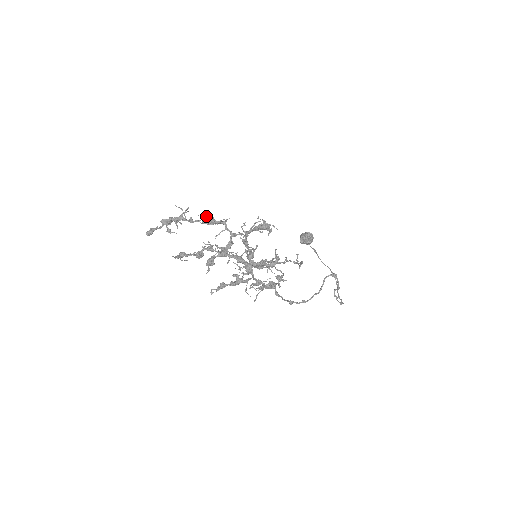
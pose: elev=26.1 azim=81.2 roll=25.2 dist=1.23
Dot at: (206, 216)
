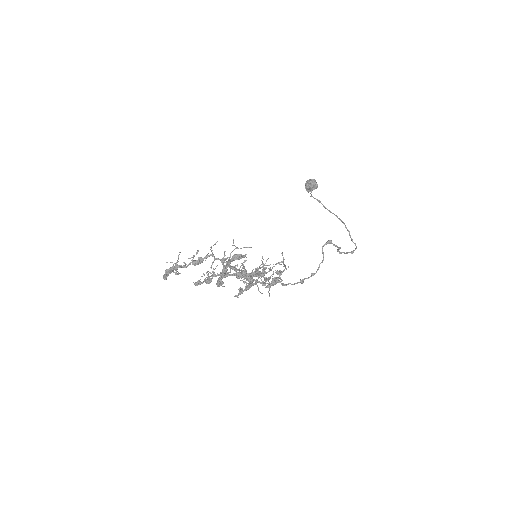
Dot at: occluded
